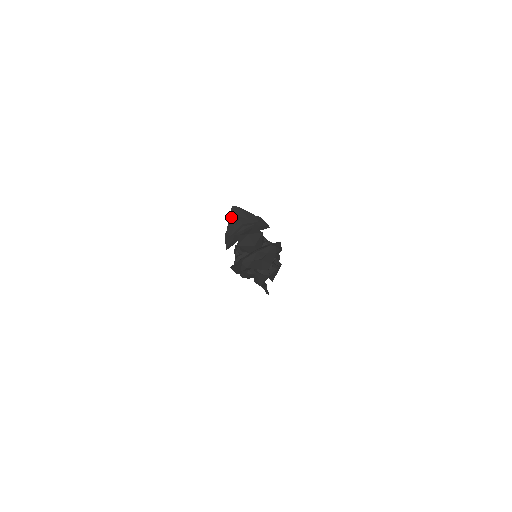
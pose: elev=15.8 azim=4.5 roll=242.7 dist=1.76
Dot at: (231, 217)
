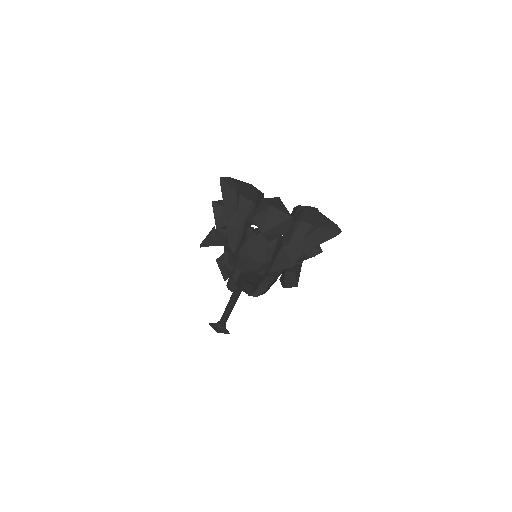
Dot at: (226, 197)
